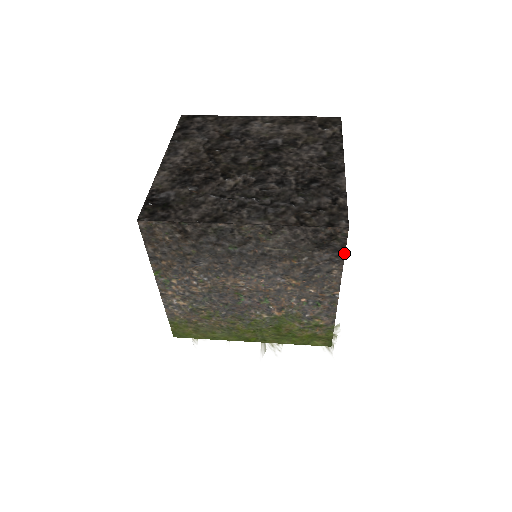
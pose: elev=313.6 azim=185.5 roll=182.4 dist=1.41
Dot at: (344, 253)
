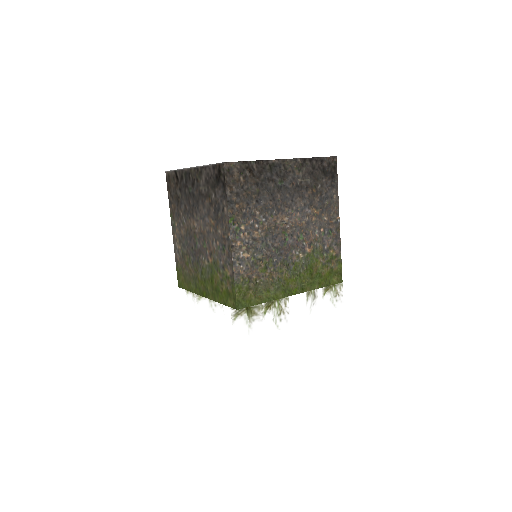
Dot at: (226, 189)
